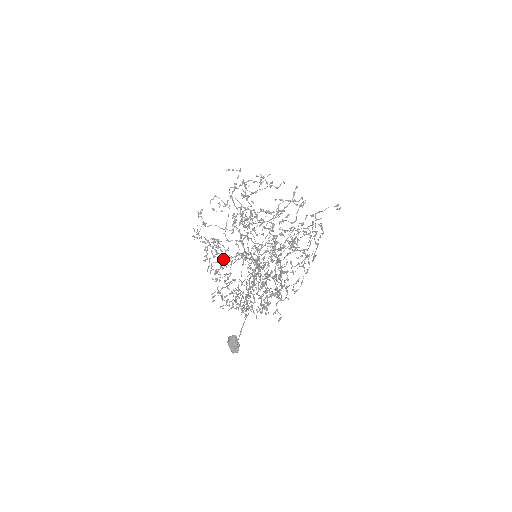
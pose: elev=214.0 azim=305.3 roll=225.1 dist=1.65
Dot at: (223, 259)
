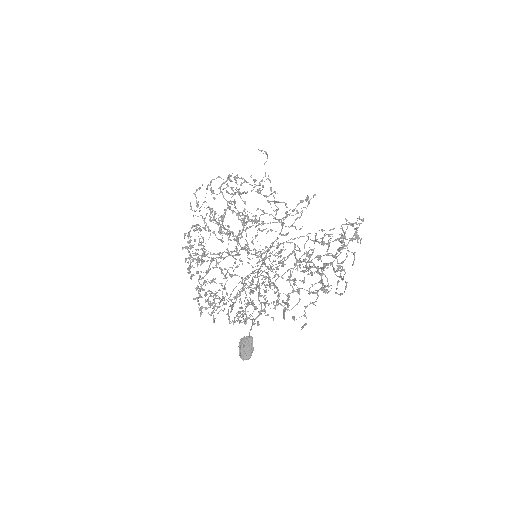
Dot at: occluded
